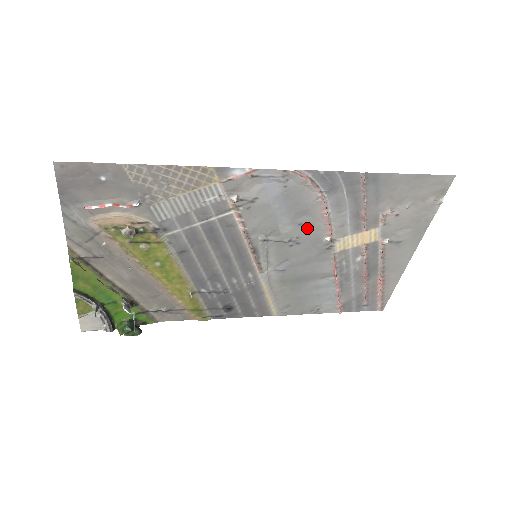
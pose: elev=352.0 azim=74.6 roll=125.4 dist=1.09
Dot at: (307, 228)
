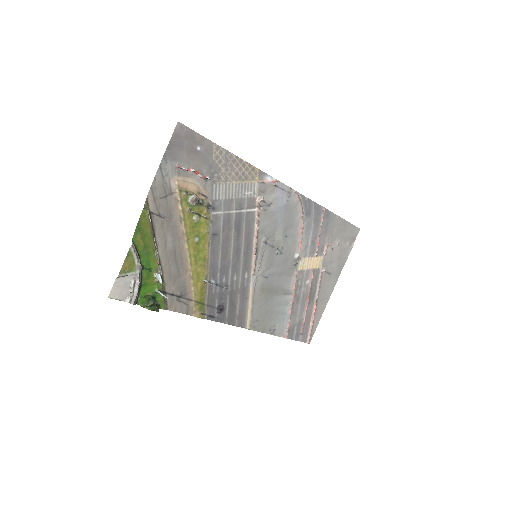
Dot at: (289, 241)
